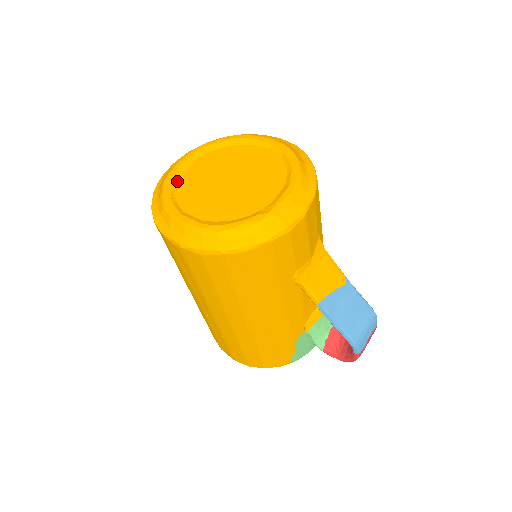
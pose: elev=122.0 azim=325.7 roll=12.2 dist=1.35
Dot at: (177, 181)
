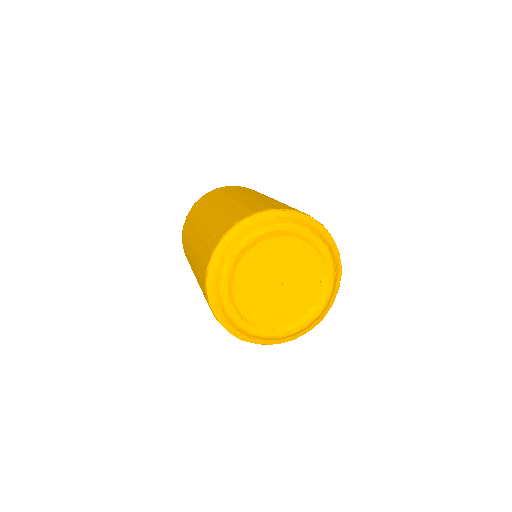
Dot at: (233, 297)
